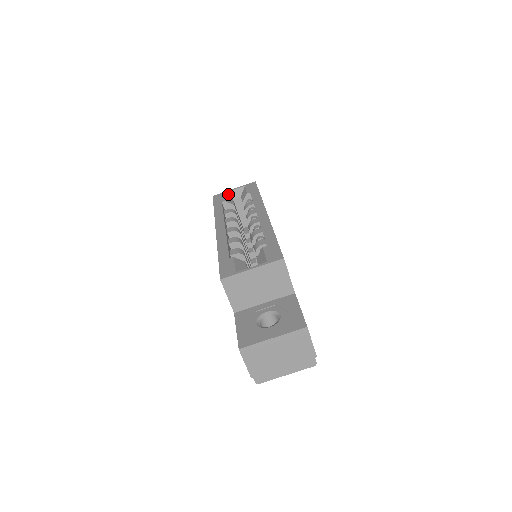
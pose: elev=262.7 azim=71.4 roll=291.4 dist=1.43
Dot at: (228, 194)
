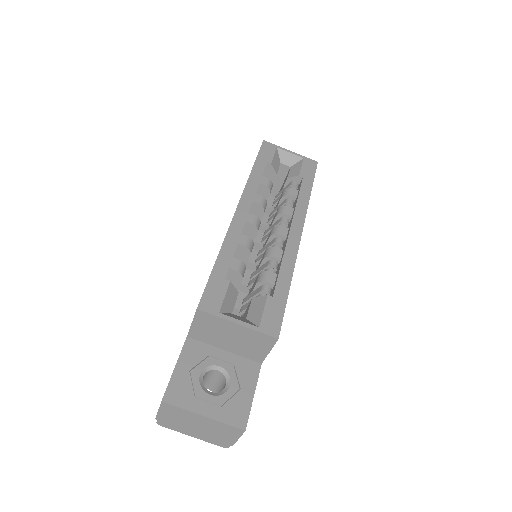
Dot at: (280, 152)
